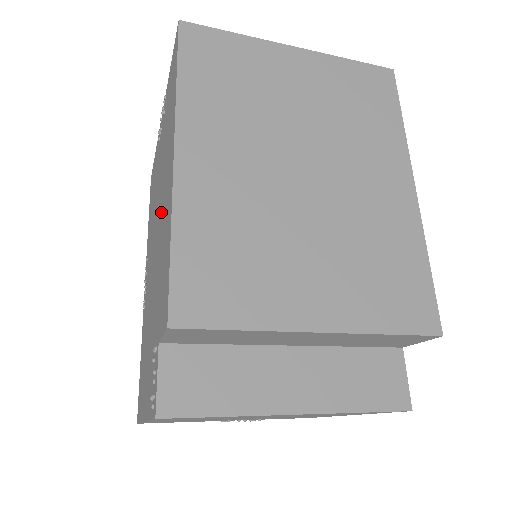
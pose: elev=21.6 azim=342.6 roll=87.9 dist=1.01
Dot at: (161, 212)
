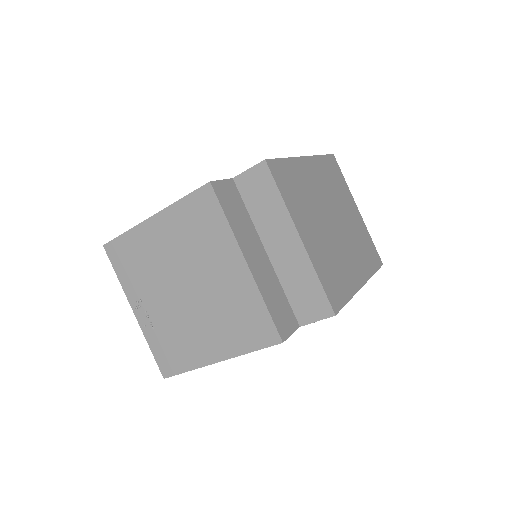
Dot at: occluded
